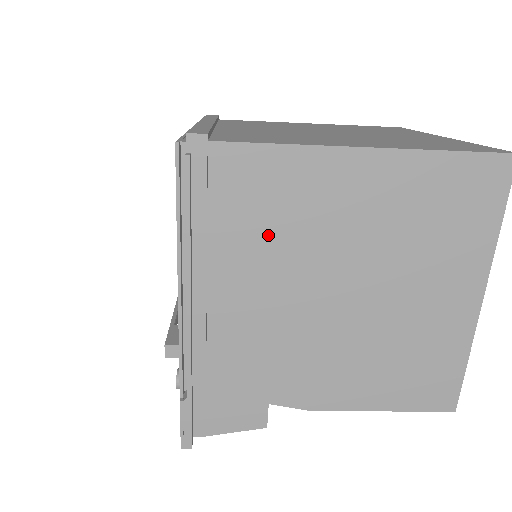
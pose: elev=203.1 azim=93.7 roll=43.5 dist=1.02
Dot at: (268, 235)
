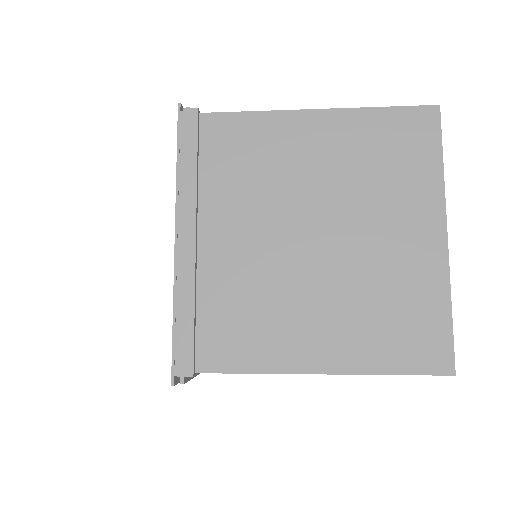
Dot at: occluded
